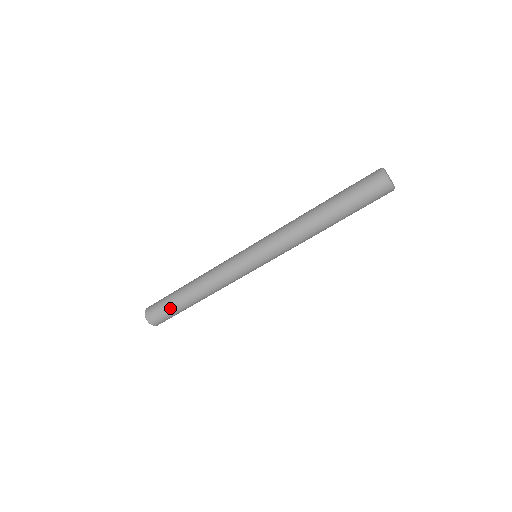
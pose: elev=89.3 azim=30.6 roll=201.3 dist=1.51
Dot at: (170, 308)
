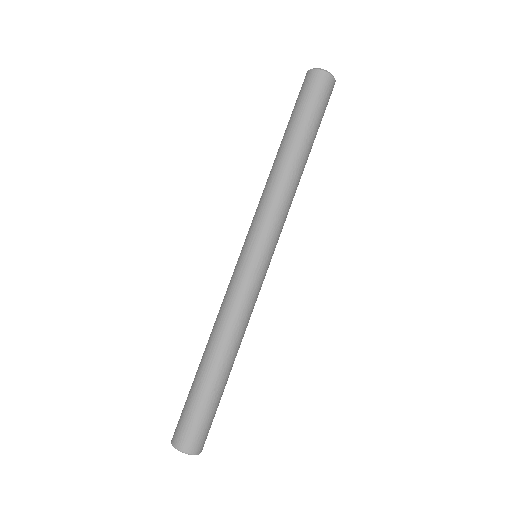
Dot at: (199, 404)
